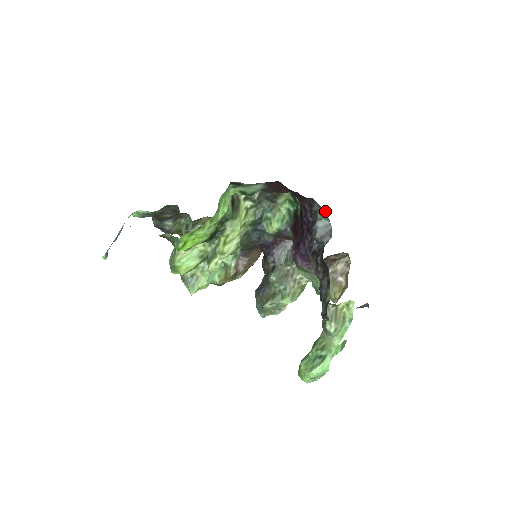
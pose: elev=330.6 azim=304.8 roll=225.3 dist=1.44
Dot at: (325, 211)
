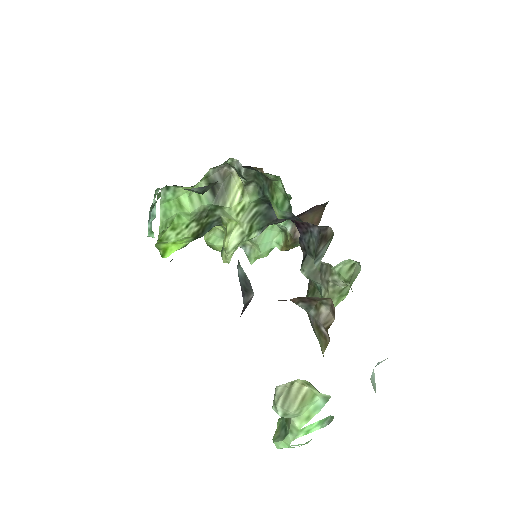
Dot at: occluded
